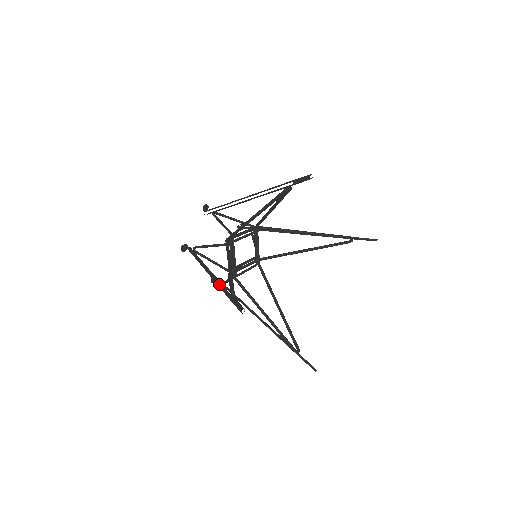
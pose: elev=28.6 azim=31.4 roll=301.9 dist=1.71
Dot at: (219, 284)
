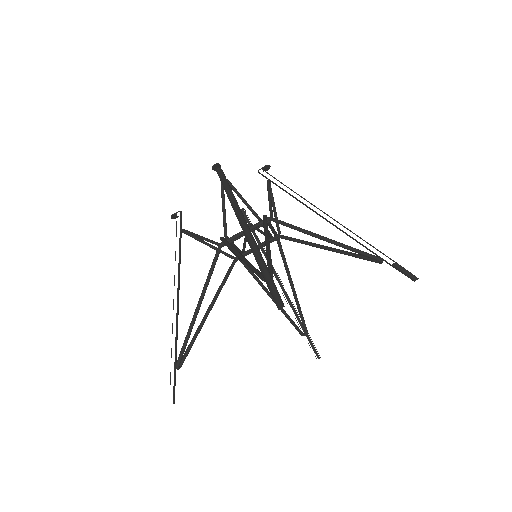
Dot at: (258, 249)
